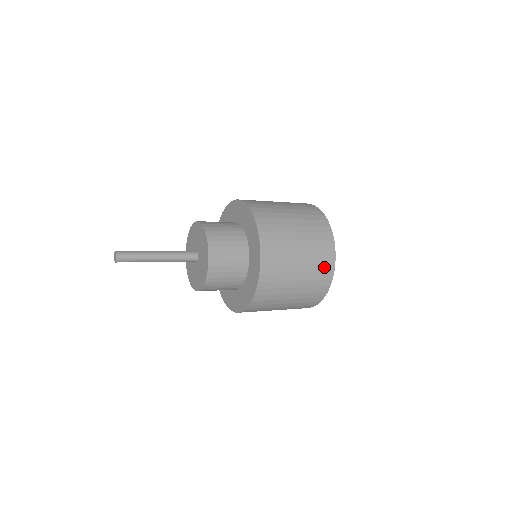
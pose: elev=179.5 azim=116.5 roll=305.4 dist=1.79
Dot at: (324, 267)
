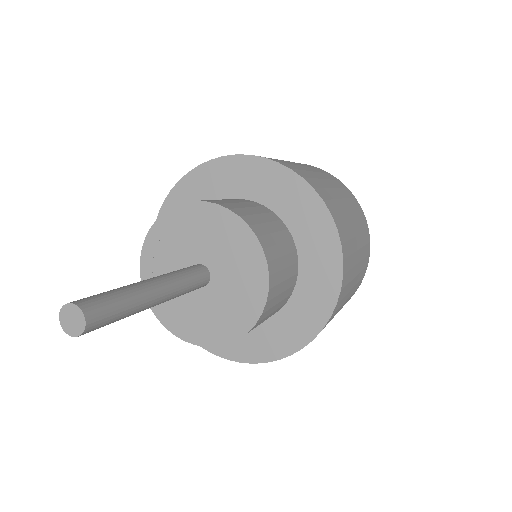
Dot at: (359, 282)
